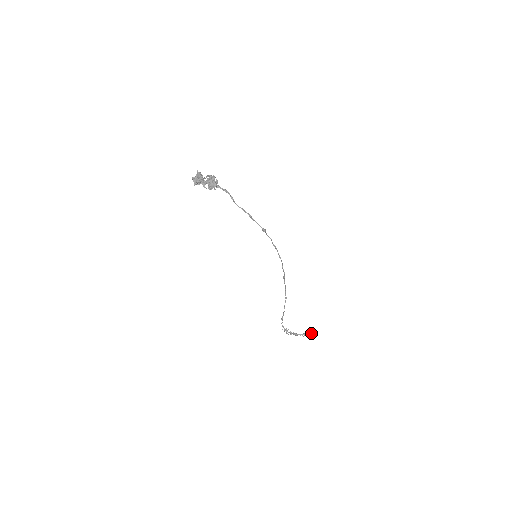
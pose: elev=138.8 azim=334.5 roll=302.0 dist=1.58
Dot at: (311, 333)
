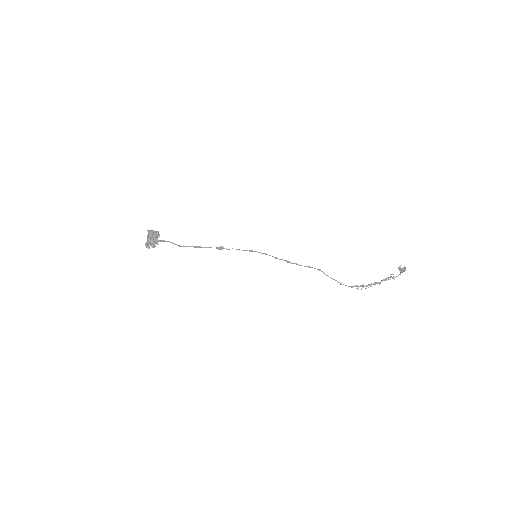
Dot at: (399, 270)
